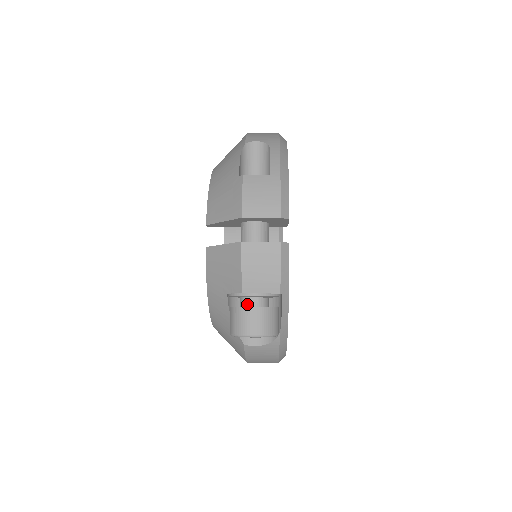
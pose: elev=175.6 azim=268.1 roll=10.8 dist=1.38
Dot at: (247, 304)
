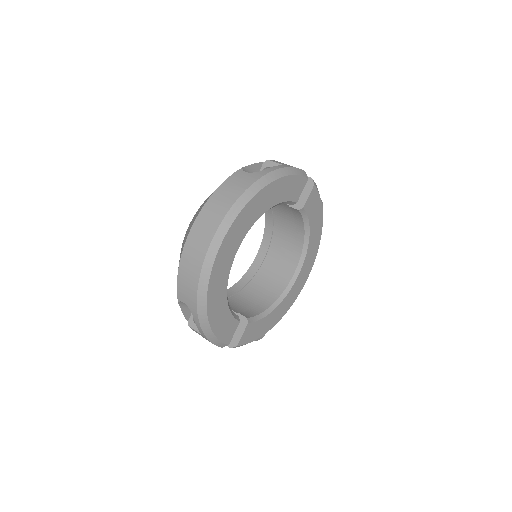
Dot at: occluded
